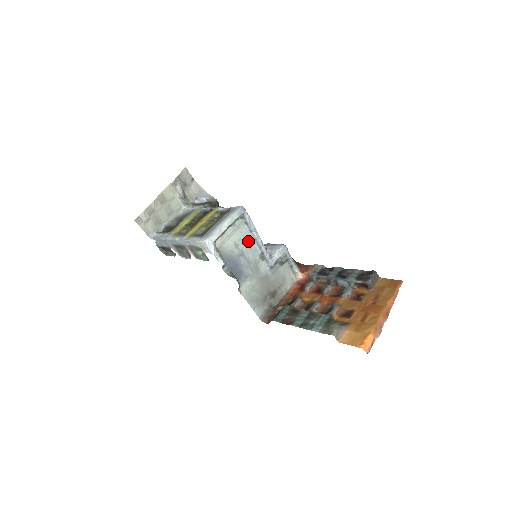
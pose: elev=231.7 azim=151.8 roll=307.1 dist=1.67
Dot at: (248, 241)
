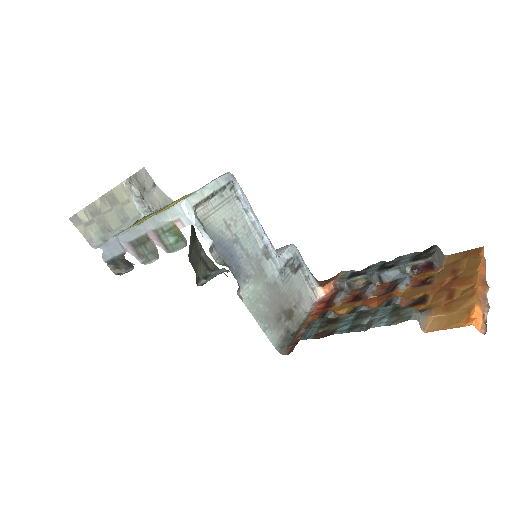
Dot at: (243, 225)
